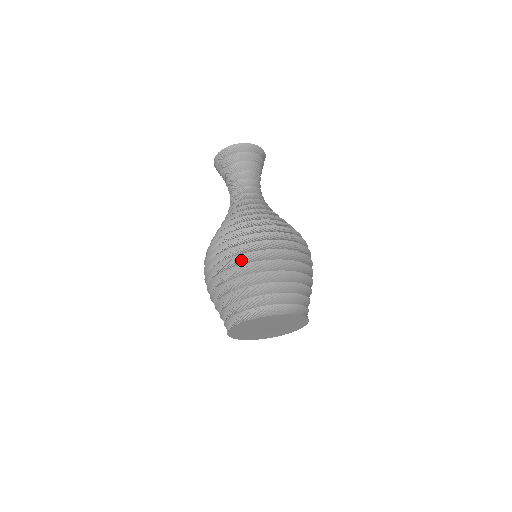
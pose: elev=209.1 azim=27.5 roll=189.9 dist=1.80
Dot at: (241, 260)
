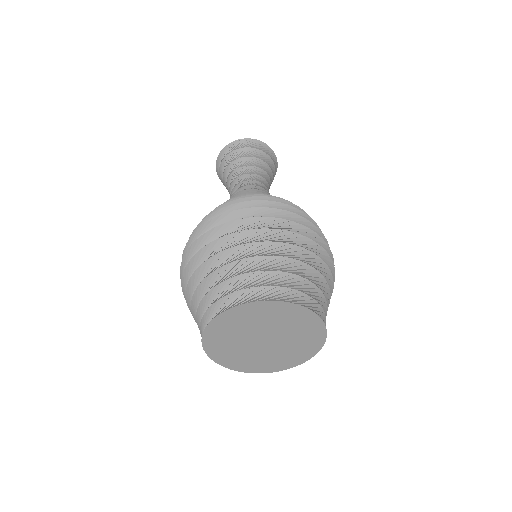
Dot at: occluded
